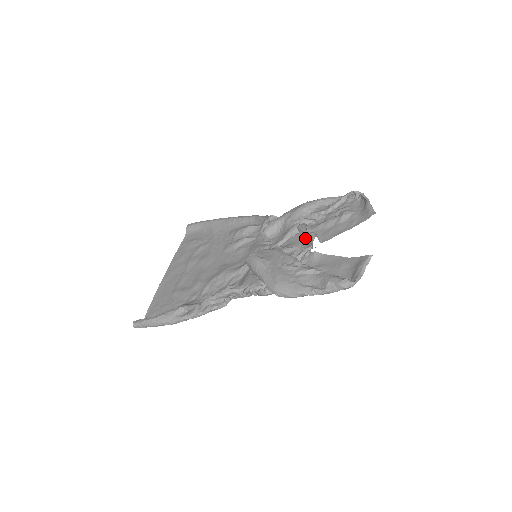
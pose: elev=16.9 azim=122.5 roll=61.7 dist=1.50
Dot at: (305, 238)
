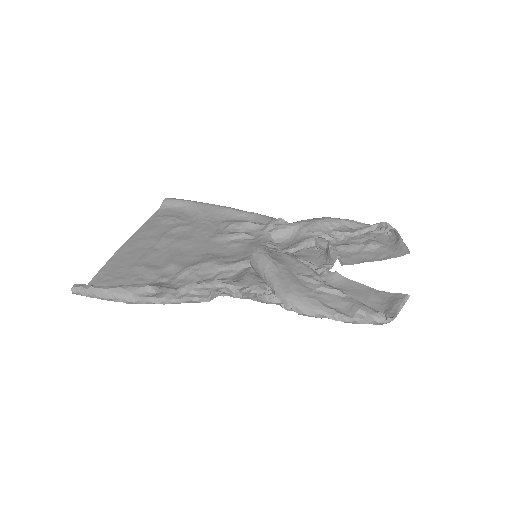
Dot at: (321, 254)
